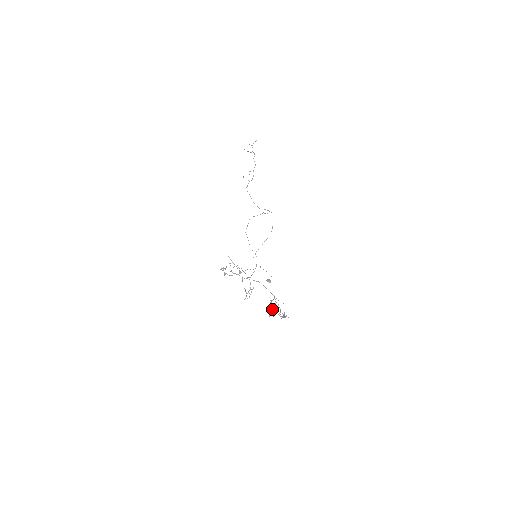
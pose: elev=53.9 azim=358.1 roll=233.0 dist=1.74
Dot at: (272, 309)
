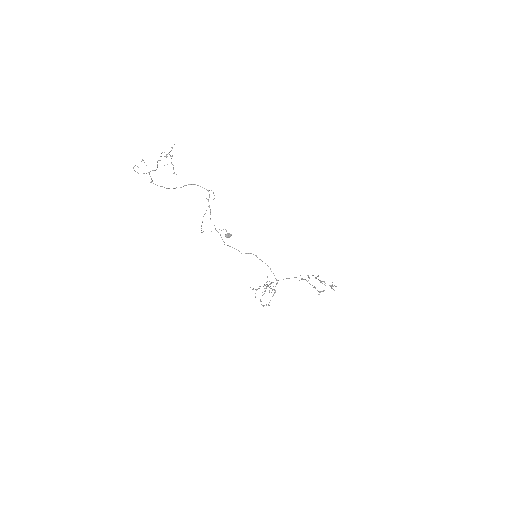
Dot at: occluded
